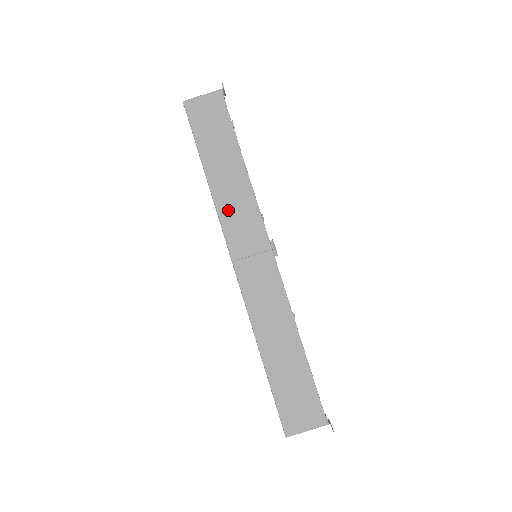
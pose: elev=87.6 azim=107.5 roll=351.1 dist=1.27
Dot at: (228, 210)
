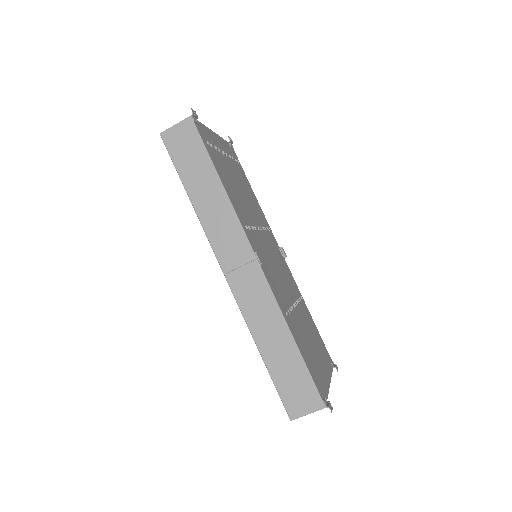
Dot at: (214, 228)
